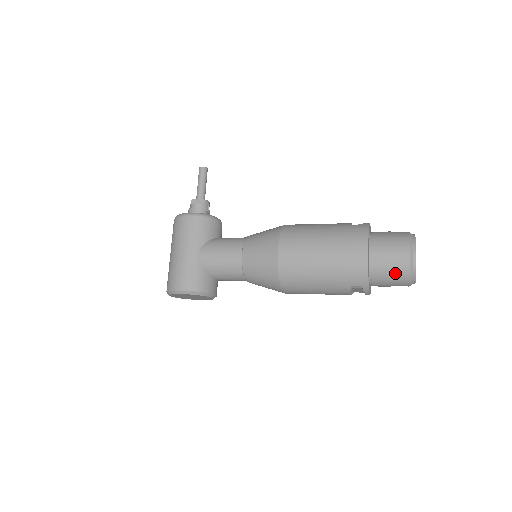
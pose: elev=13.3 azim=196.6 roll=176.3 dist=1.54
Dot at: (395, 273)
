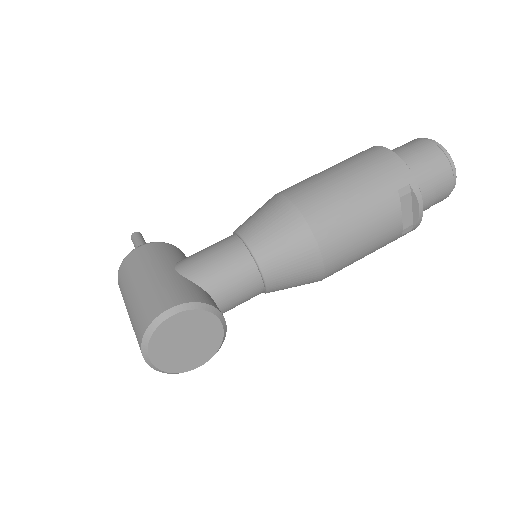
Dot at: (430, 161)
